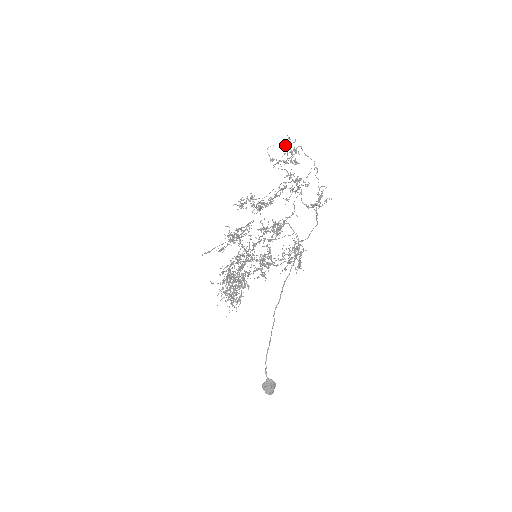
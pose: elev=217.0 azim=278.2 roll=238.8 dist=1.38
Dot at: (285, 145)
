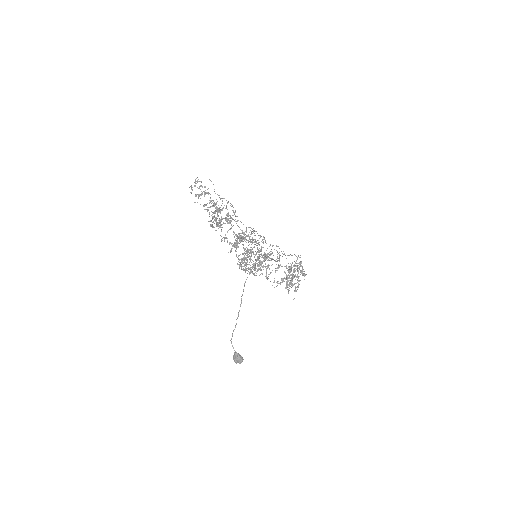
Dot at: occluded
